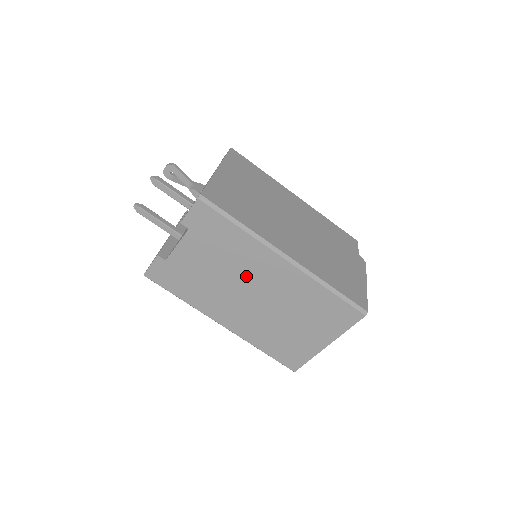
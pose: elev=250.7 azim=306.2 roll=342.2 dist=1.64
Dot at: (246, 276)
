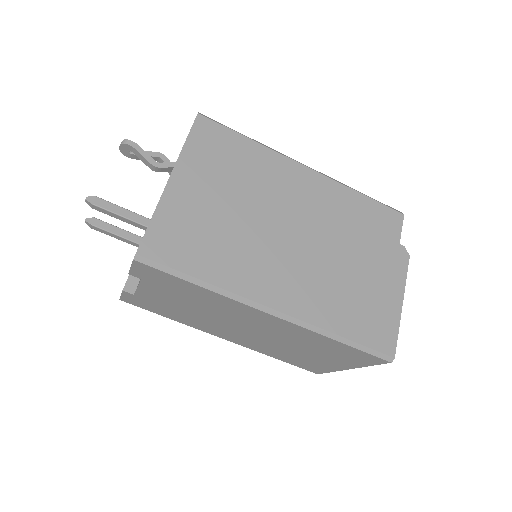
Dot at: (230, 317)
